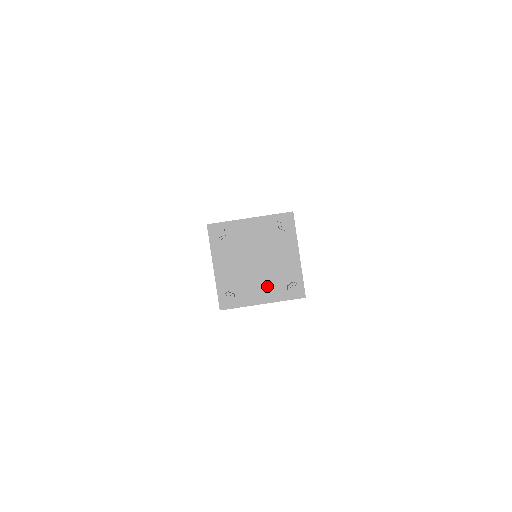
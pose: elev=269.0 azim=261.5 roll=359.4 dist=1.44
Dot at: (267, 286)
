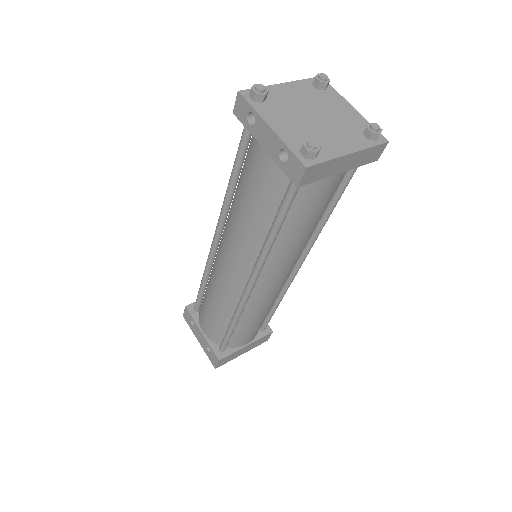
Dot at: (342, 137)
